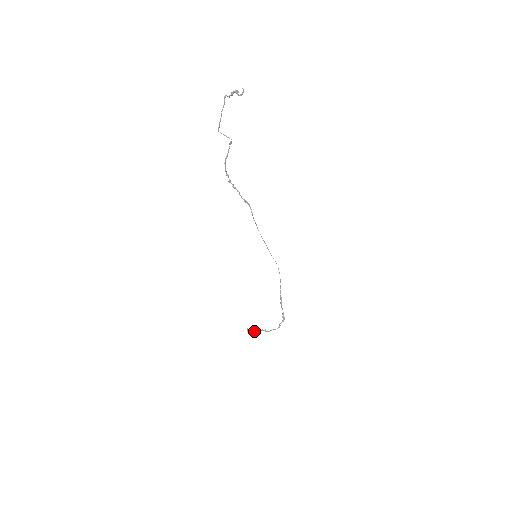
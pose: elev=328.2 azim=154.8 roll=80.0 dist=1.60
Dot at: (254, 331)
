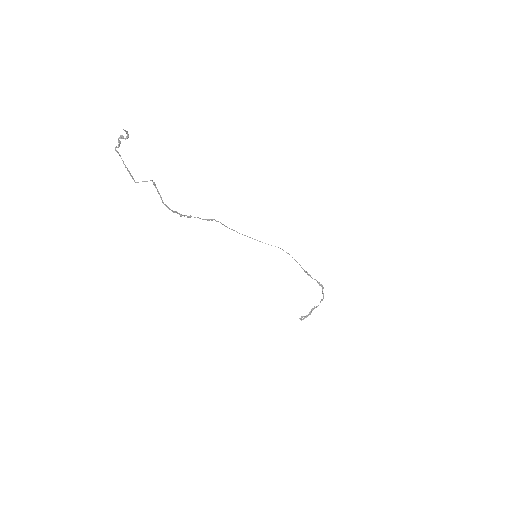
Dot at: (306, 315)
